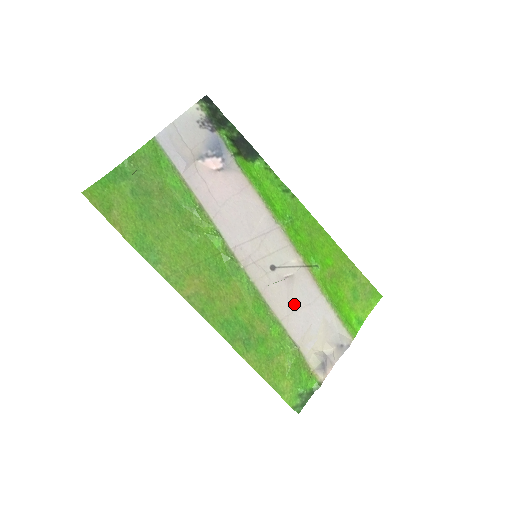
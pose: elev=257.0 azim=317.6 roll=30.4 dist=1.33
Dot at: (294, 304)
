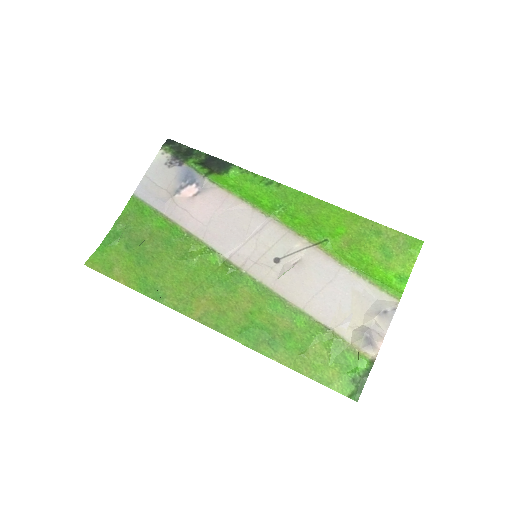
Dot at: (312, 287)
